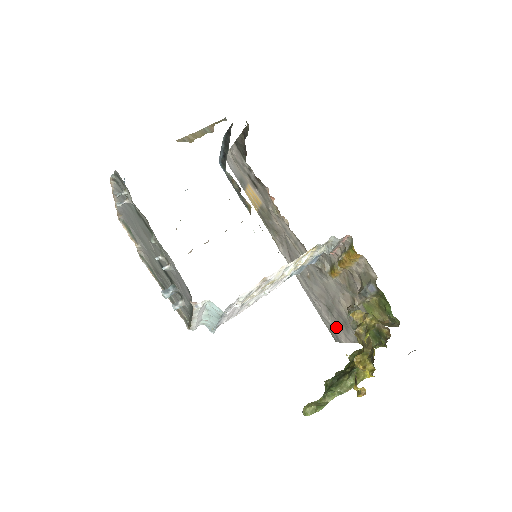
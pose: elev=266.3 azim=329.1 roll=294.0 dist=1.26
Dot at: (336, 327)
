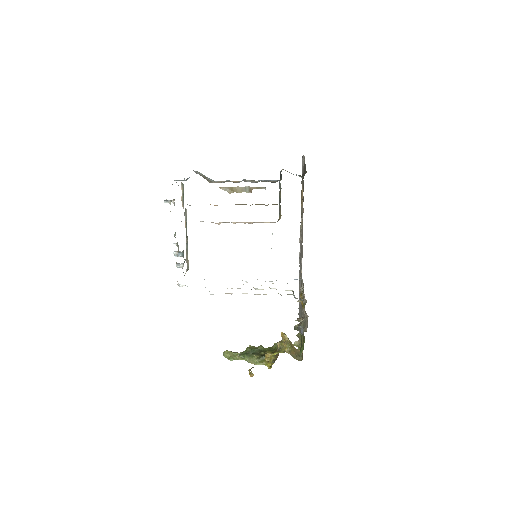
Dot at: occluded
